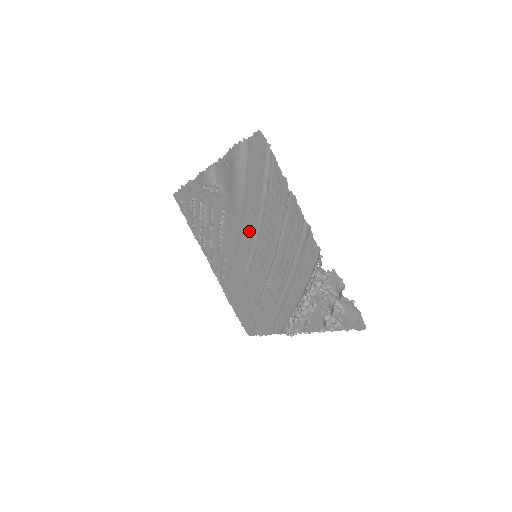
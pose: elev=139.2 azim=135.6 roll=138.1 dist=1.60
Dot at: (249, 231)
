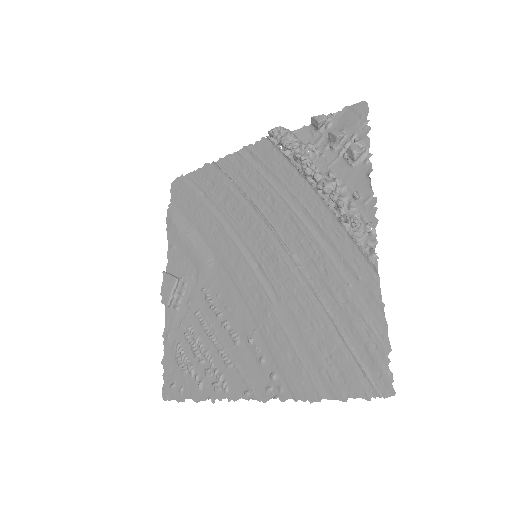
Dot at: (229, 249)
